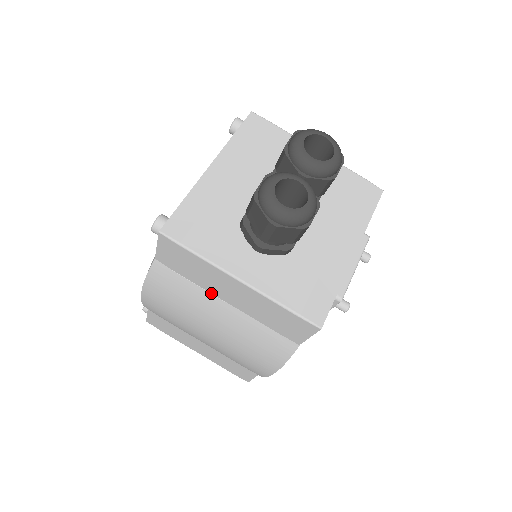
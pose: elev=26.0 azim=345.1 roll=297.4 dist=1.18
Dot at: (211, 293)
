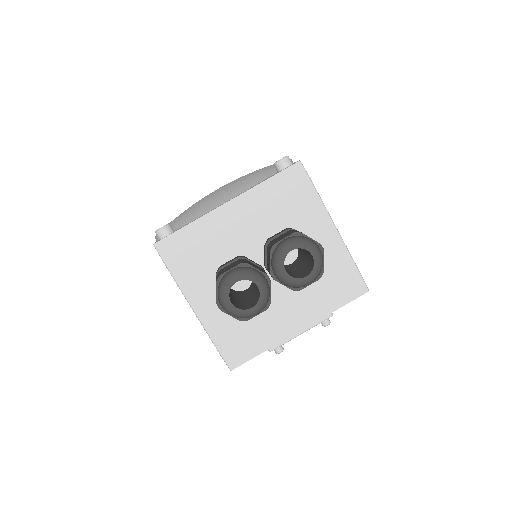
Dot at: occluded
